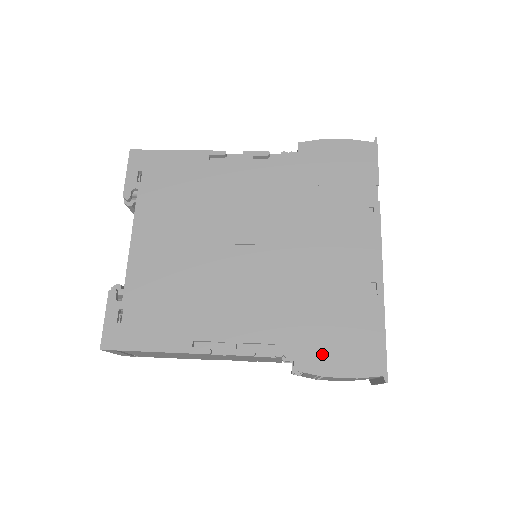
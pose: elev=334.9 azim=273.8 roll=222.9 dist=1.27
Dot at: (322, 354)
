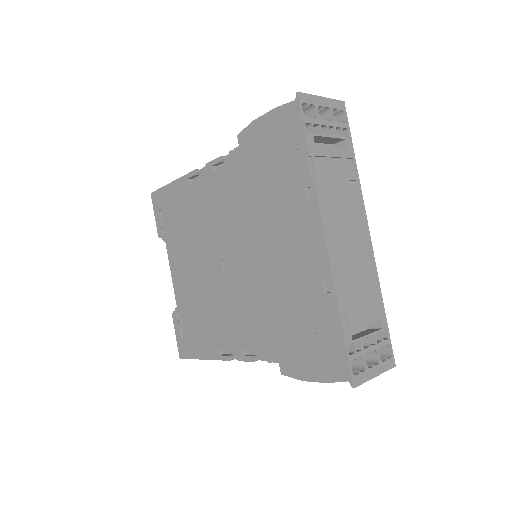
Dot at: (297, 359)
